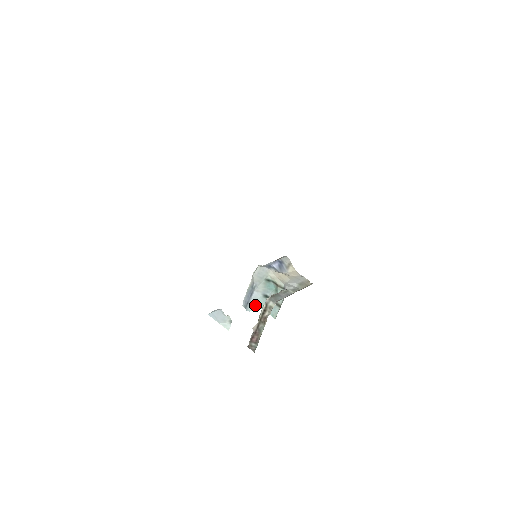
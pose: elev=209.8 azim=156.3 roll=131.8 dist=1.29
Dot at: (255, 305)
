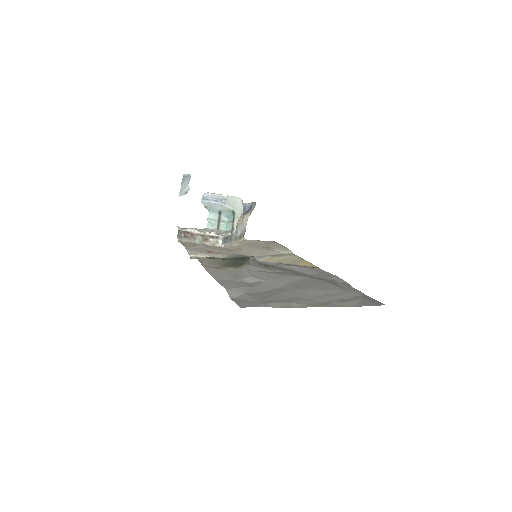
Dot at: (209, 206)
